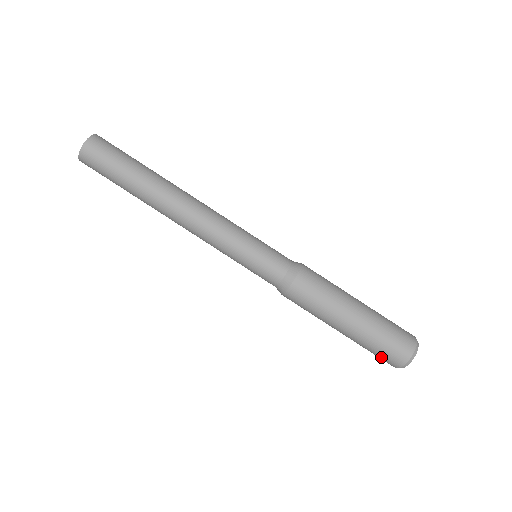
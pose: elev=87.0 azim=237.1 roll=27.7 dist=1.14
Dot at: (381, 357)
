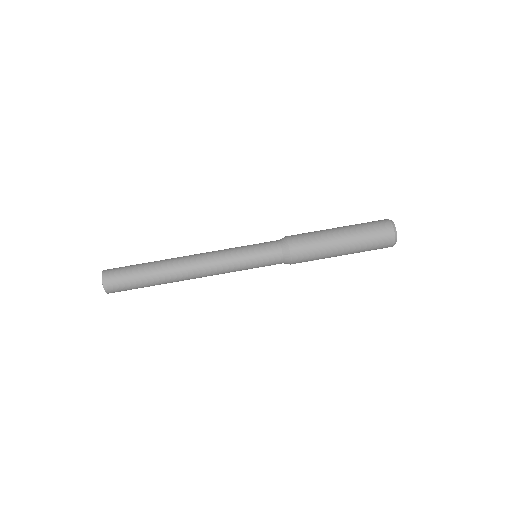
Dot at: (379, 238)
